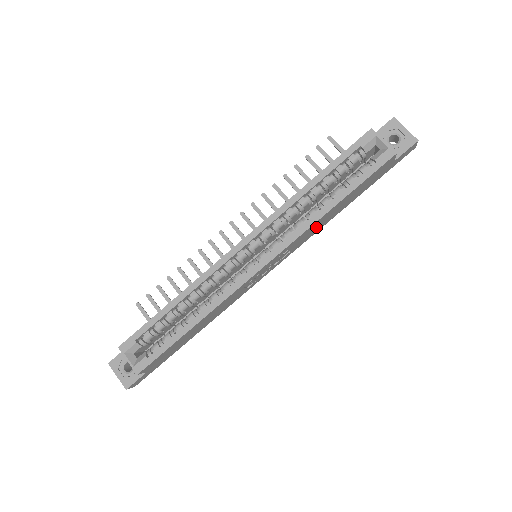
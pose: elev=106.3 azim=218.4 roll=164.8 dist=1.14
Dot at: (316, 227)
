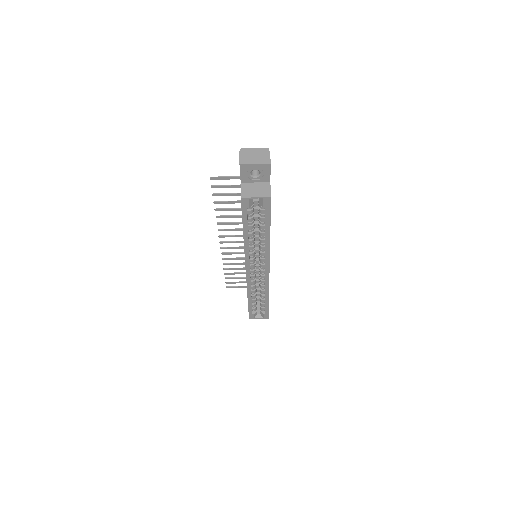
Dot at: occluded
